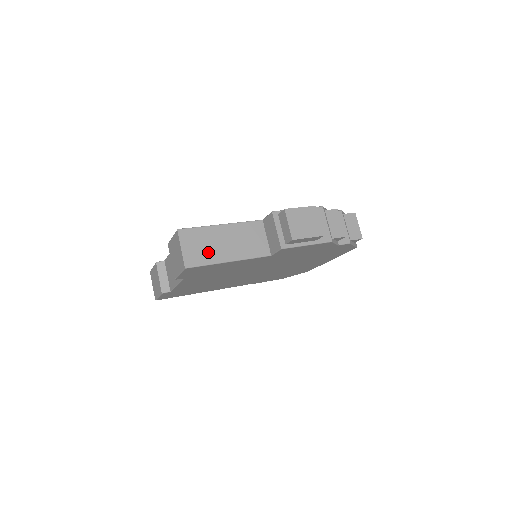
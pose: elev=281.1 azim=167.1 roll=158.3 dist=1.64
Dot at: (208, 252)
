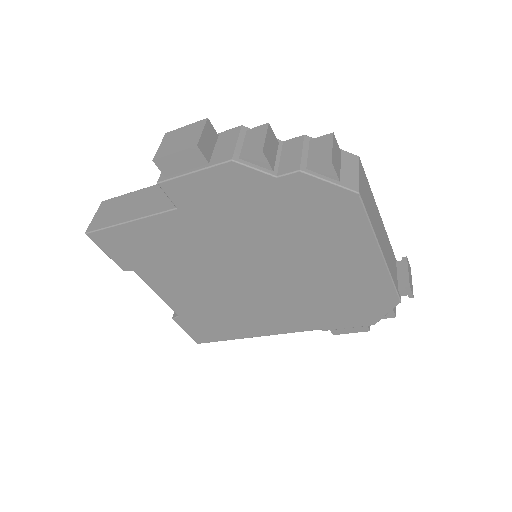
Dot at: (114, 216)
